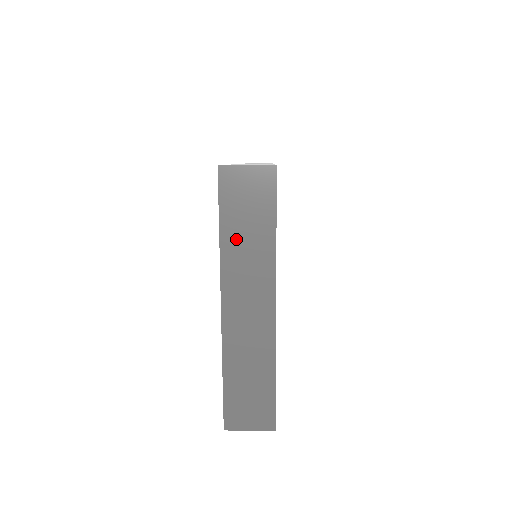
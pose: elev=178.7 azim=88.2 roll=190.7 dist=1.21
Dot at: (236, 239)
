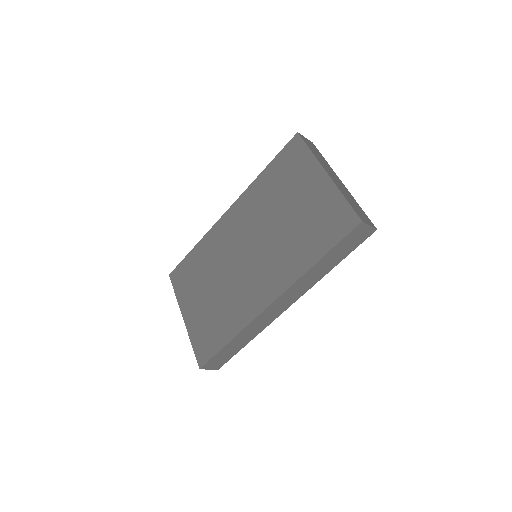
Dot at: (316, 155)
